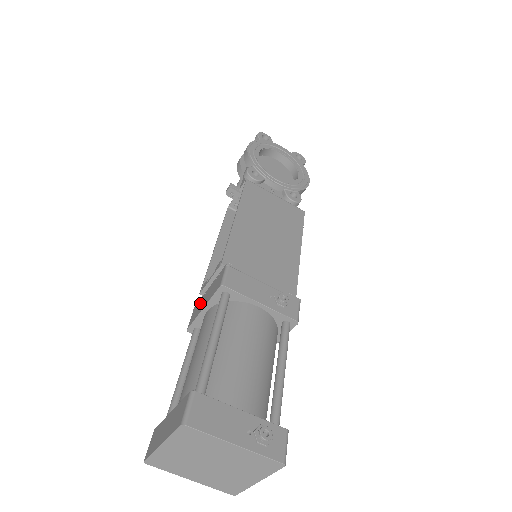
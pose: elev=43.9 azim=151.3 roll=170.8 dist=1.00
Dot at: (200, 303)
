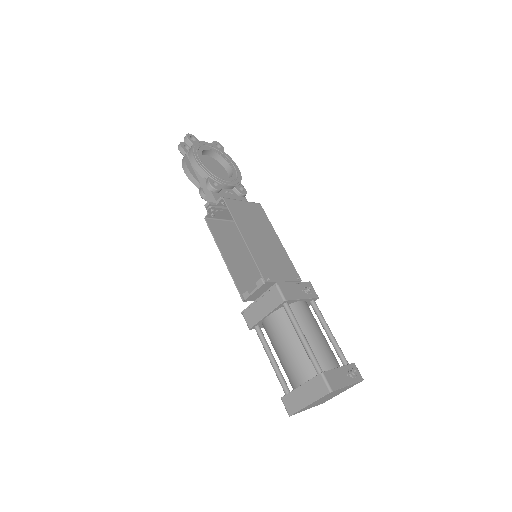
Dot at: (254, 310)
